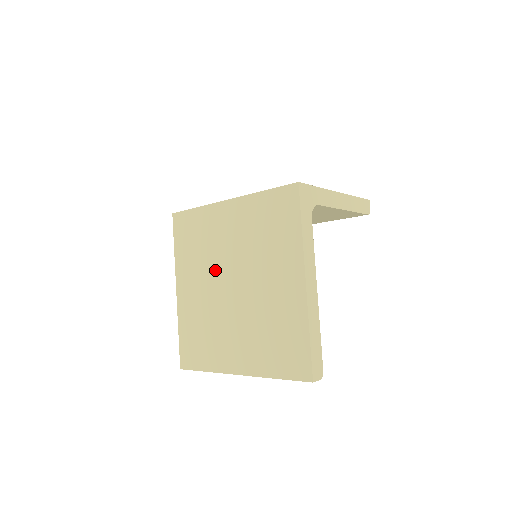
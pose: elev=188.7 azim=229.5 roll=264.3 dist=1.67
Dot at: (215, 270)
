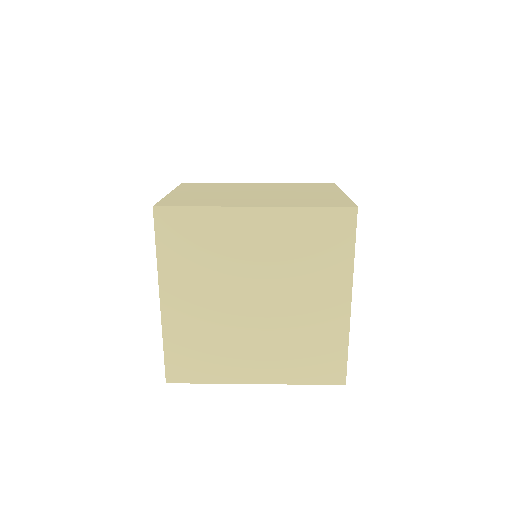
Dot at: (229, 283)
